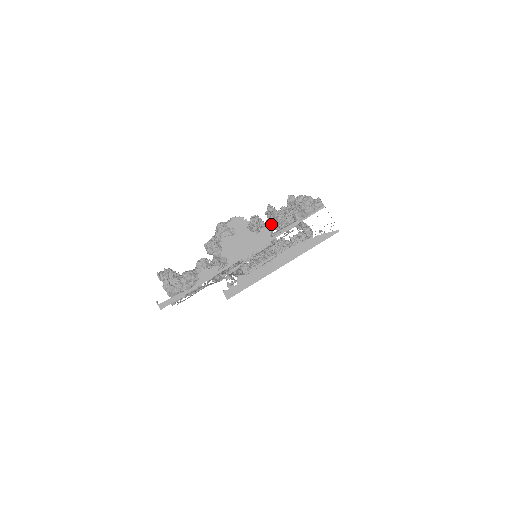
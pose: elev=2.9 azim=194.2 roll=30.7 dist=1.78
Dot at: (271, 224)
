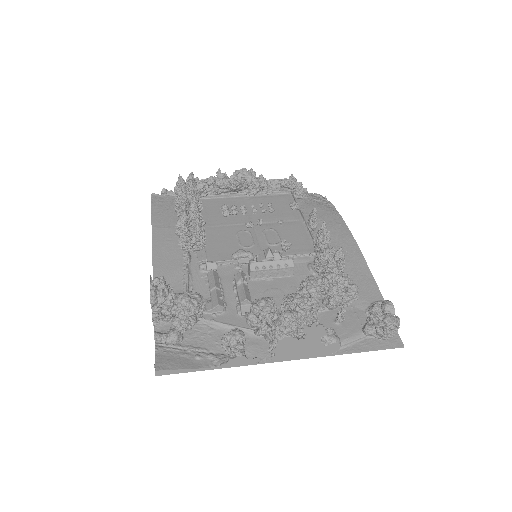
Dot at: (324, 294)
